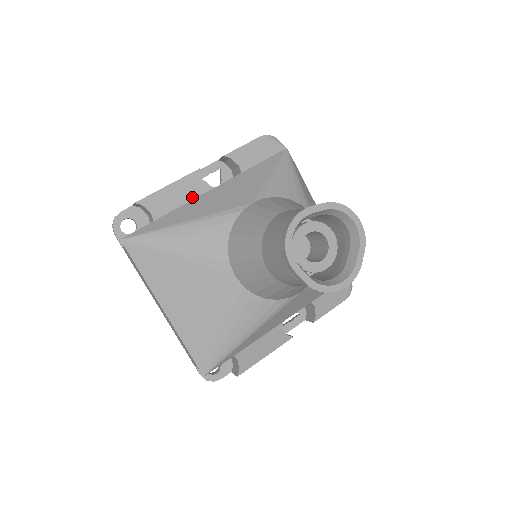
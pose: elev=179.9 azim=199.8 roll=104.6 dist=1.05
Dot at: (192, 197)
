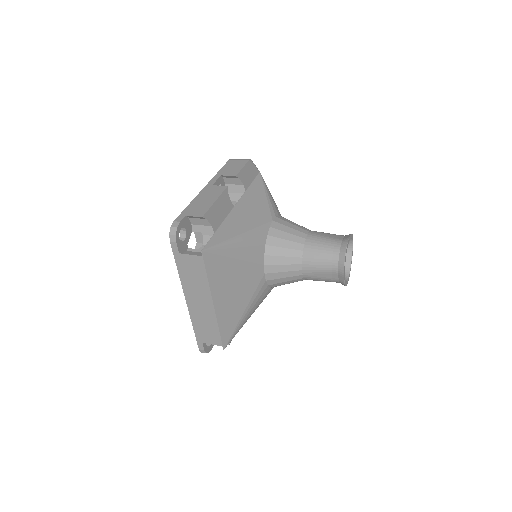
Dot at: (228, 211)
